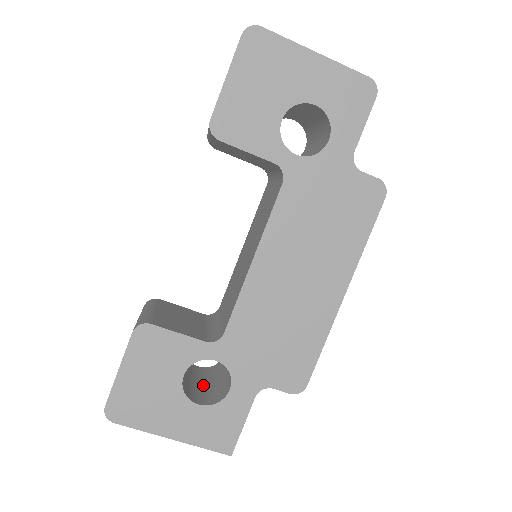
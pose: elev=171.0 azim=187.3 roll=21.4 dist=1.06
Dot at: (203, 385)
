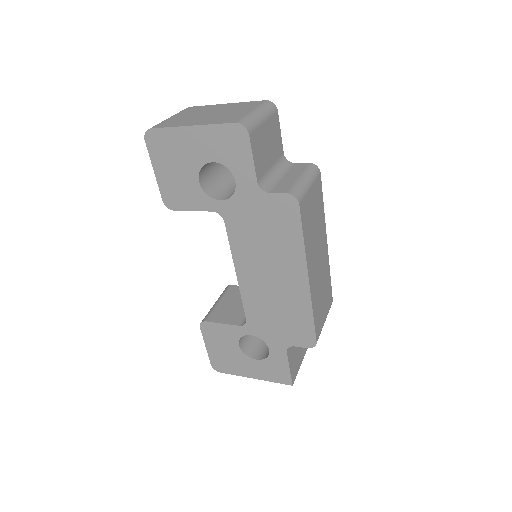
Dot at: occluded
